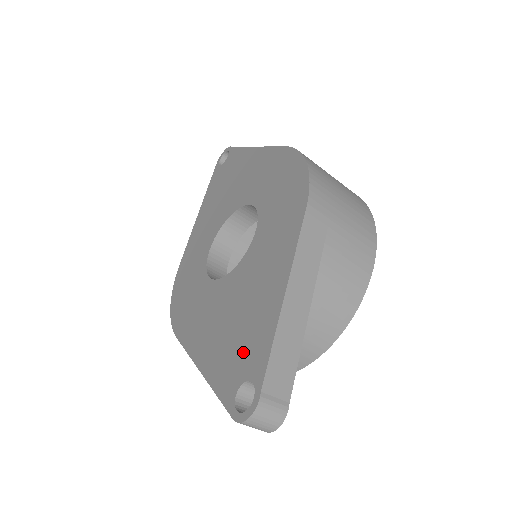
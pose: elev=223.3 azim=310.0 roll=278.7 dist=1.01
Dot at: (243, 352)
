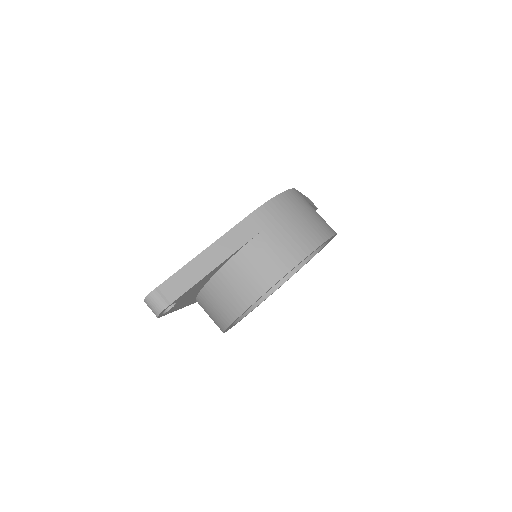
Dot at: occluded
